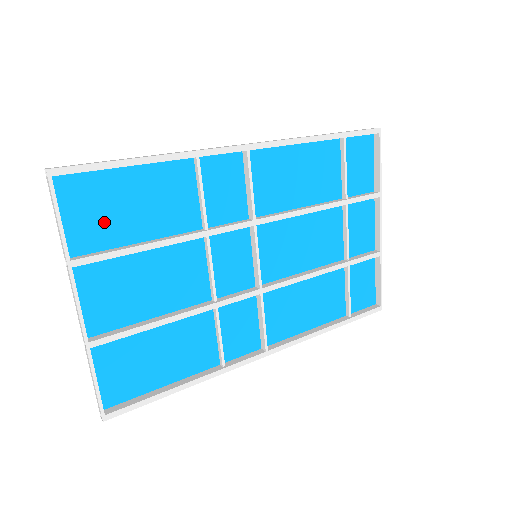
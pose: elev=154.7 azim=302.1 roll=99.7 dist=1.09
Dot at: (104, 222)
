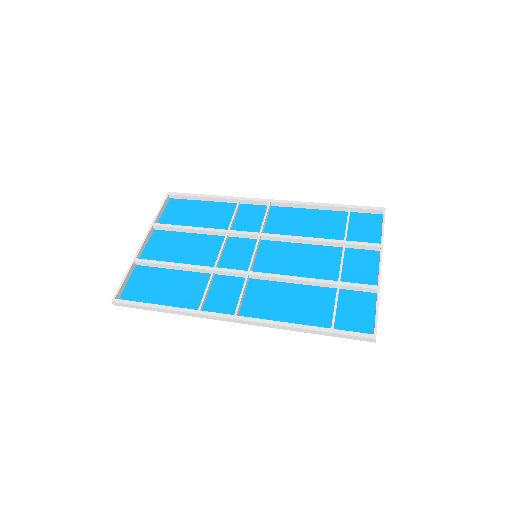
Dot at: (180, 218)
